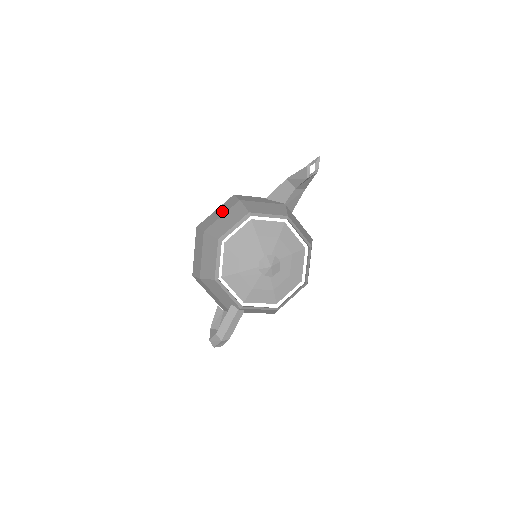
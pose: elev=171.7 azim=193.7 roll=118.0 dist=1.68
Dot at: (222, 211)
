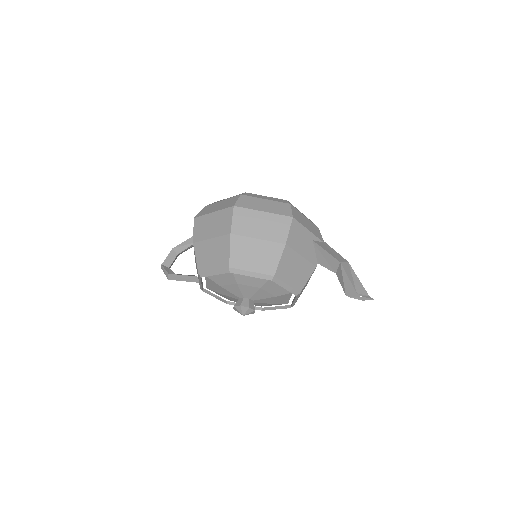
Dot at: (264, 230)
